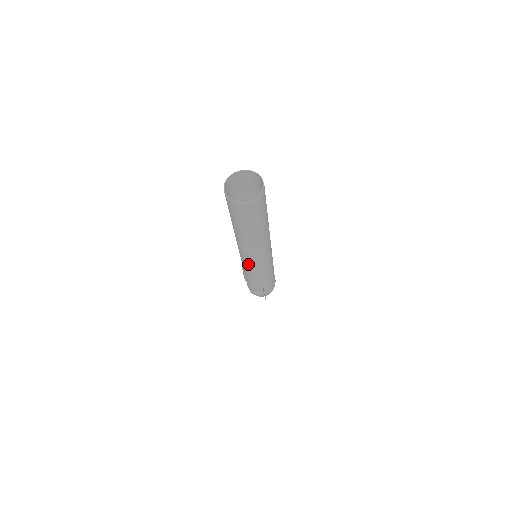
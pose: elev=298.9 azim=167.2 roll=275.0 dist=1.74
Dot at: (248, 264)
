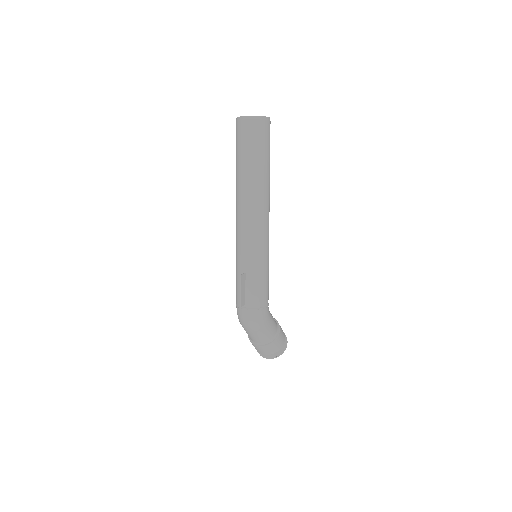
Dot at: (238, 234)
